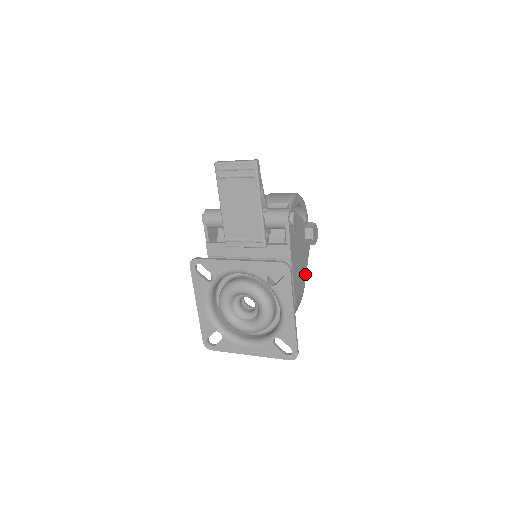
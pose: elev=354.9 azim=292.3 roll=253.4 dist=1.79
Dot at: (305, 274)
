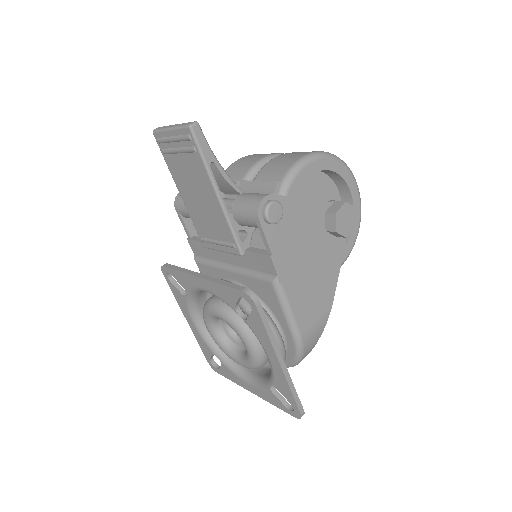
Dot at: (334, 283)
